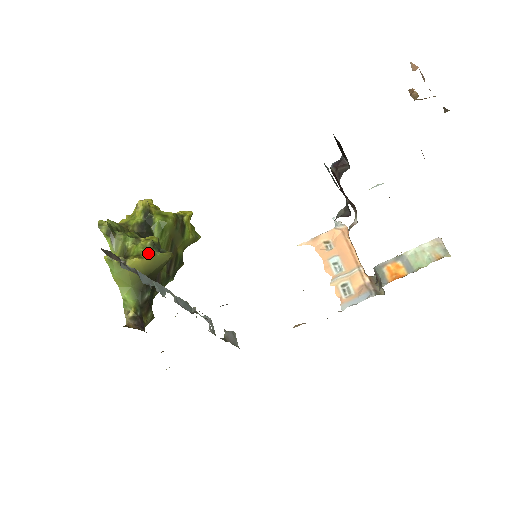
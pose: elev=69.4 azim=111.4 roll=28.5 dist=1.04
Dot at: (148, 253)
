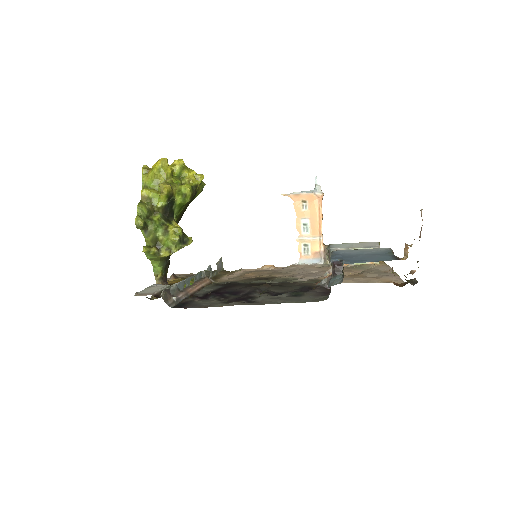
Dot at: (177, 248)
